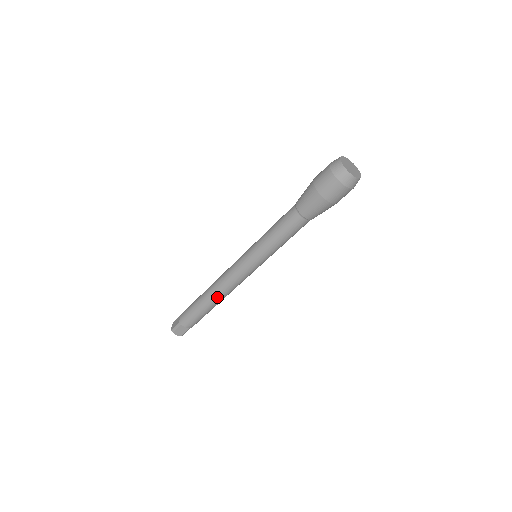
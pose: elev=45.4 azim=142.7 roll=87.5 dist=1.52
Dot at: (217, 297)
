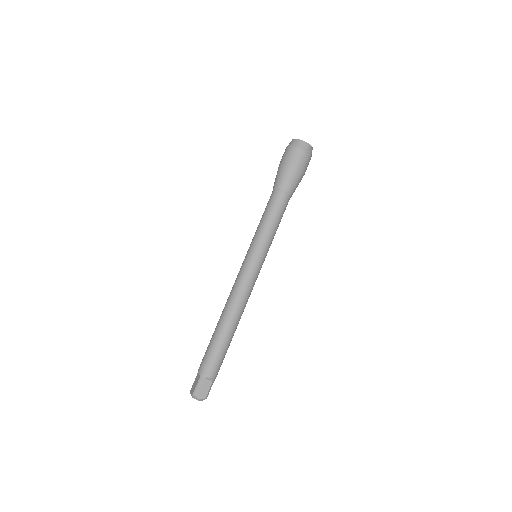
Dot at: (233, 316)
